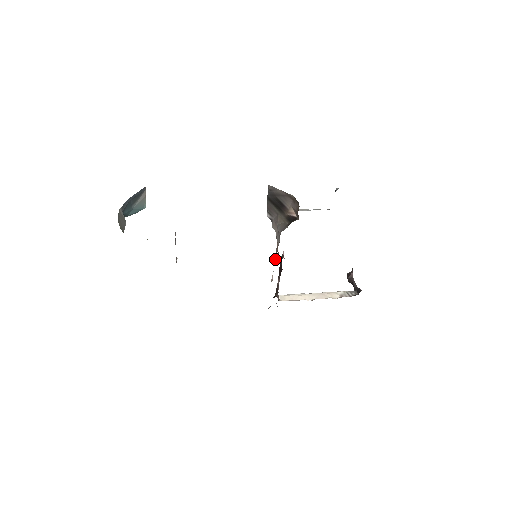
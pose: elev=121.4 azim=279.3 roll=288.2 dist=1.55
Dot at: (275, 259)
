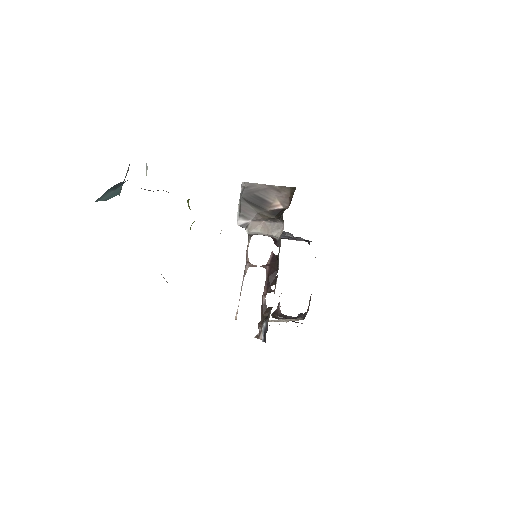
Dot at: occluded
